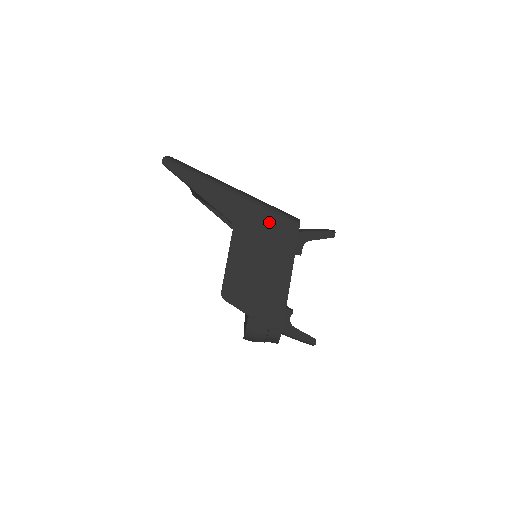
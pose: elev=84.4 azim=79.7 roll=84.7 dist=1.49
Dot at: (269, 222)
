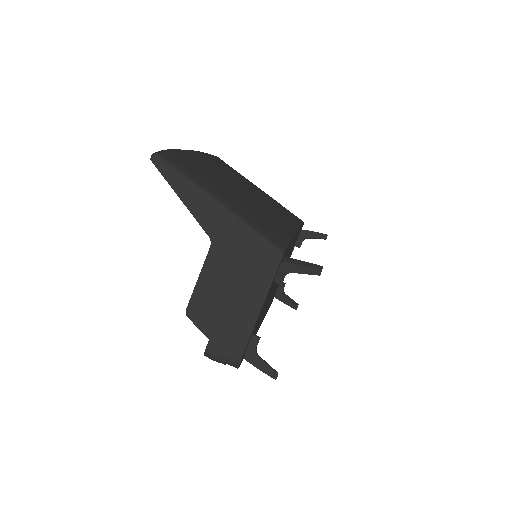
Dot at: (250, 246)
